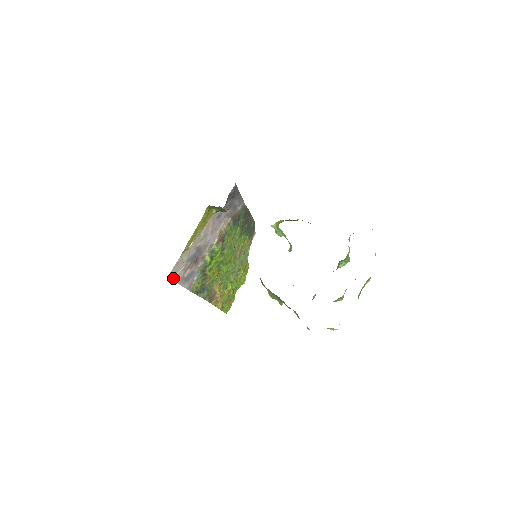
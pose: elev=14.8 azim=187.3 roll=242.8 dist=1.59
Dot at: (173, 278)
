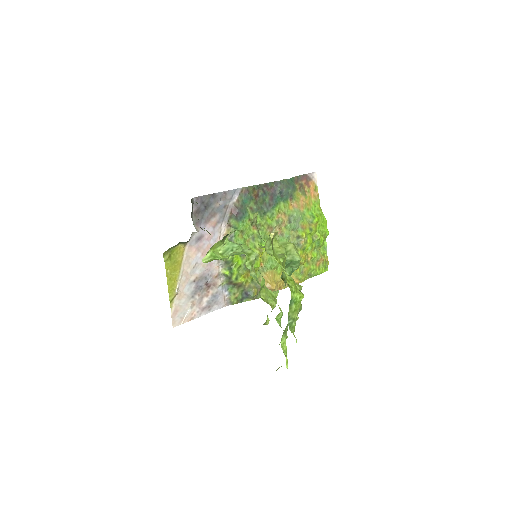
Dot at: (184, 322)
